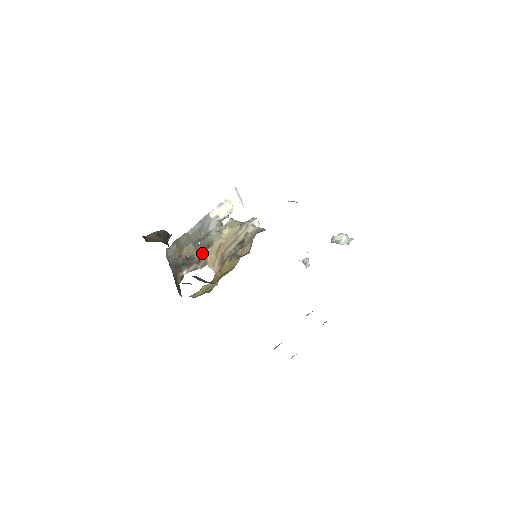
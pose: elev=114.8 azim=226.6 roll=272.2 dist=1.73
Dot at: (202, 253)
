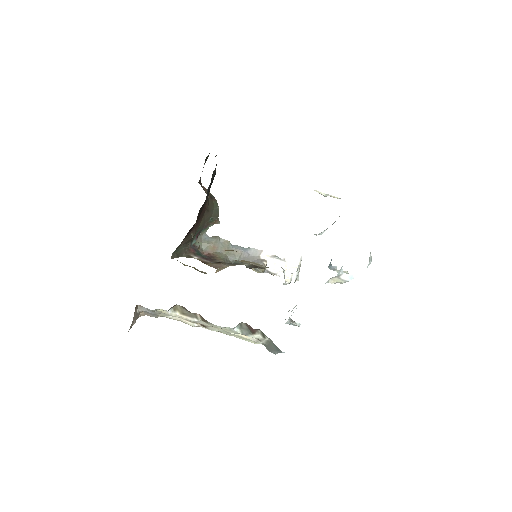
Dot at: (224, 263)
